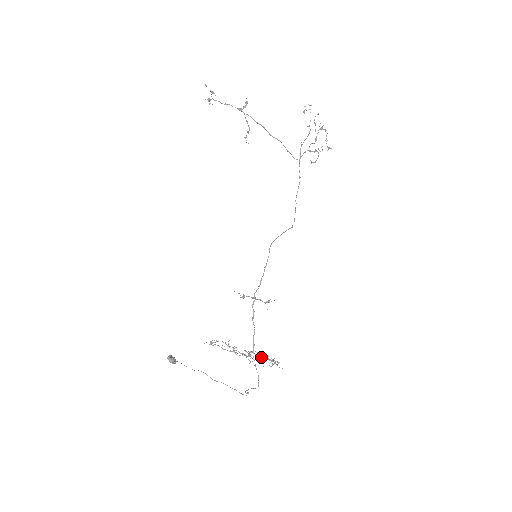
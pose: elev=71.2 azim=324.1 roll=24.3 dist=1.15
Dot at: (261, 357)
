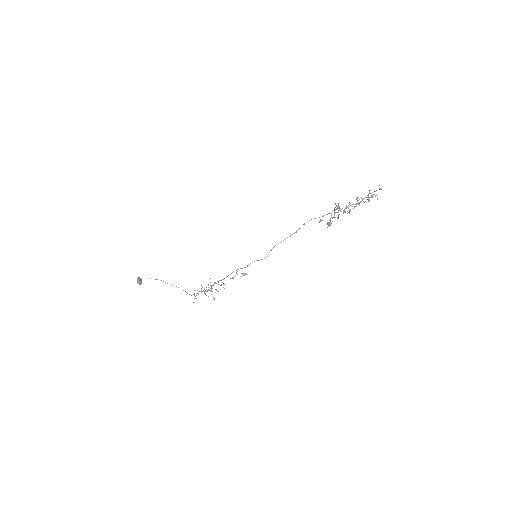
Dot at: occluded
